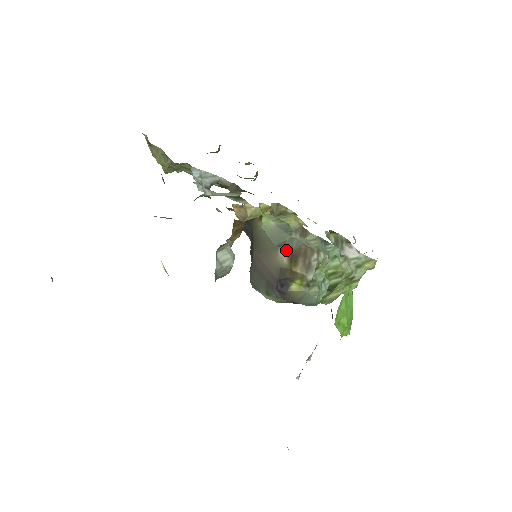
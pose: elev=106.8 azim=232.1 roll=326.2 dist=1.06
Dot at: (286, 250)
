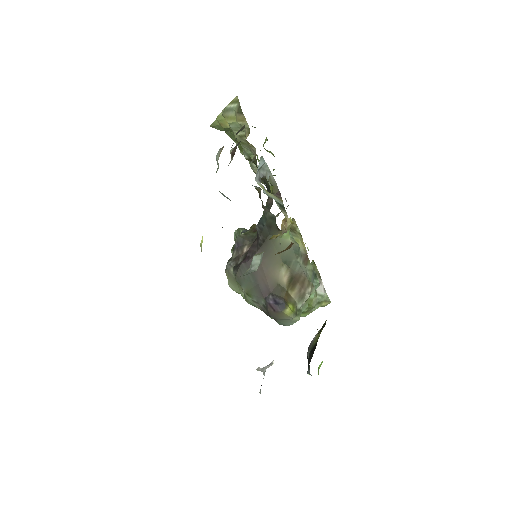
Dot at: (289, 270)
